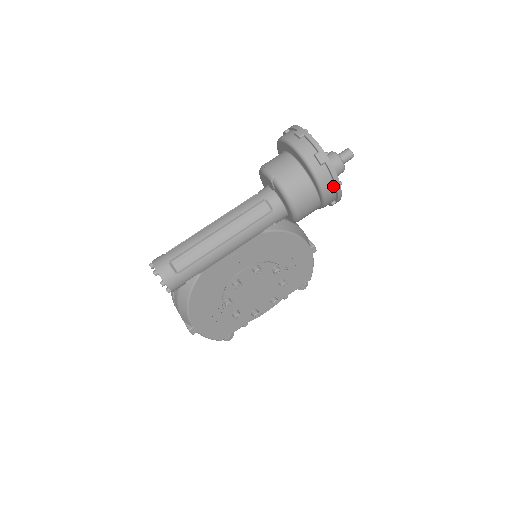
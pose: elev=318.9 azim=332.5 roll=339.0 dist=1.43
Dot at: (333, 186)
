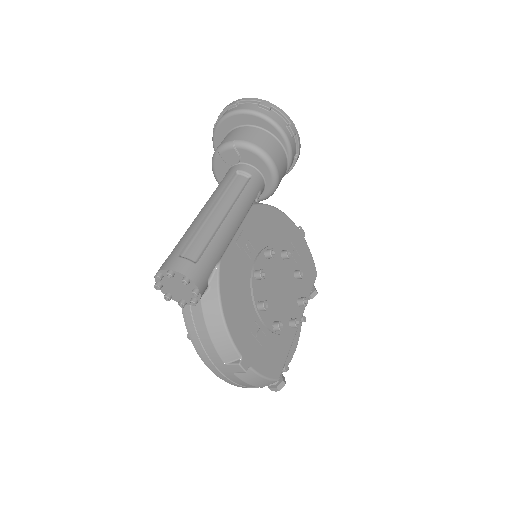
Dot at: (290, 126)
